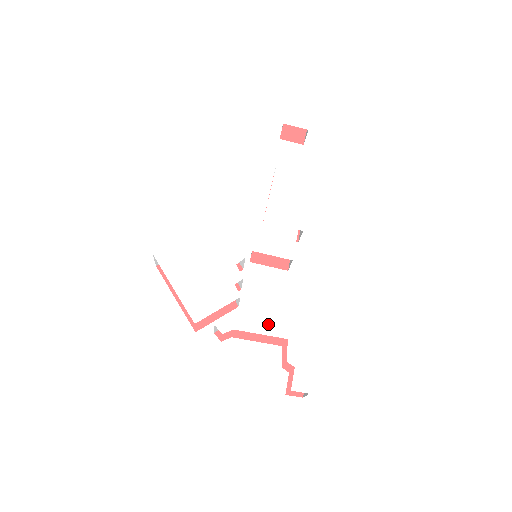
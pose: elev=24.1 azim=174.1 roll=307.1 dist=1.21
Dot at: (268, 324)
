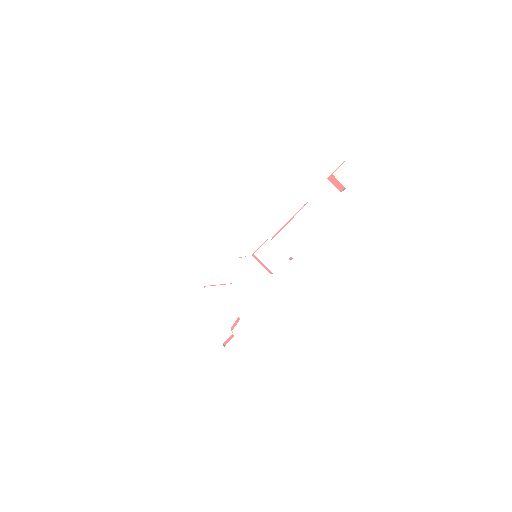
Dot at: (235, 304)
